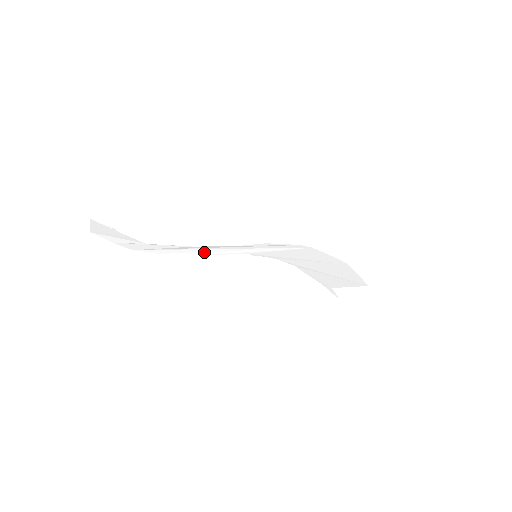
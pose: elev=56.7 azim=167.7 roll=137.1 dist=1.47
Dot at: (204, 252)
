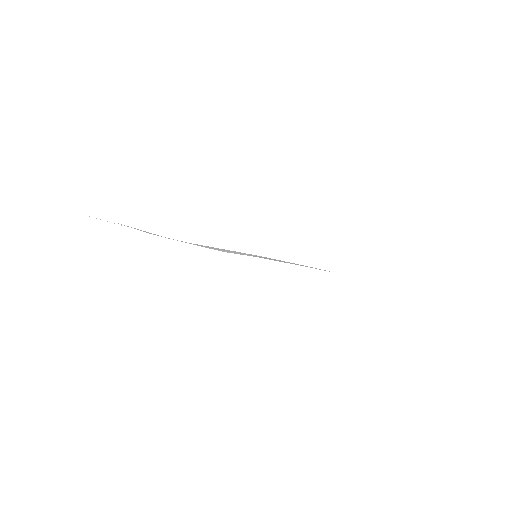
Dot at: (224, 250)
